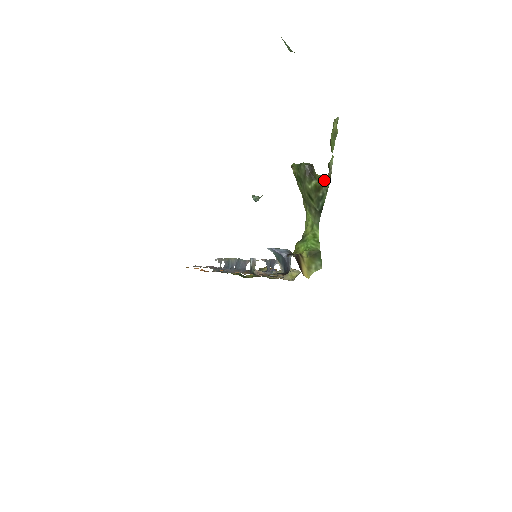
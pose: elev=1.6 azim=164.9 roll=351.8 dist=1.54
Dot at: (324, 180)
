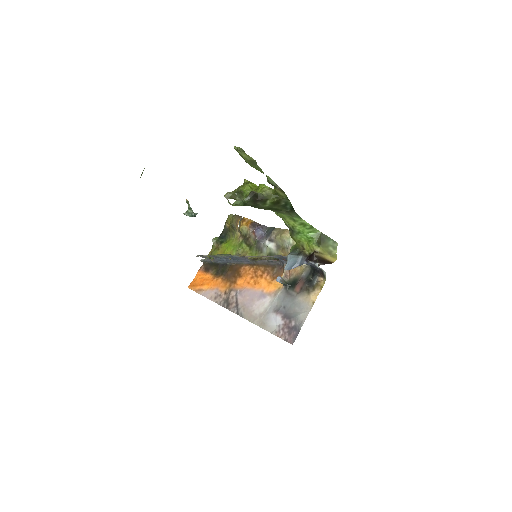
Dot at: (276, 194)
